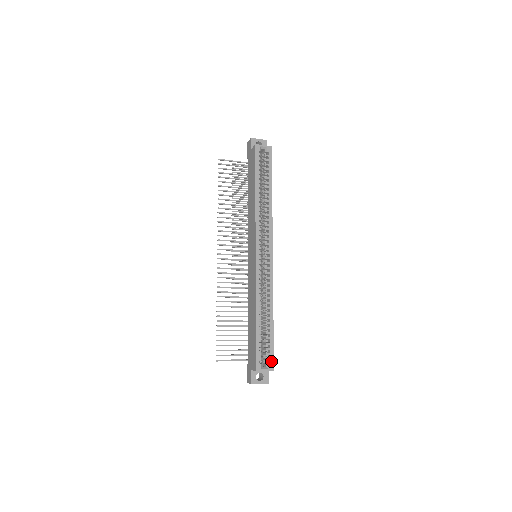
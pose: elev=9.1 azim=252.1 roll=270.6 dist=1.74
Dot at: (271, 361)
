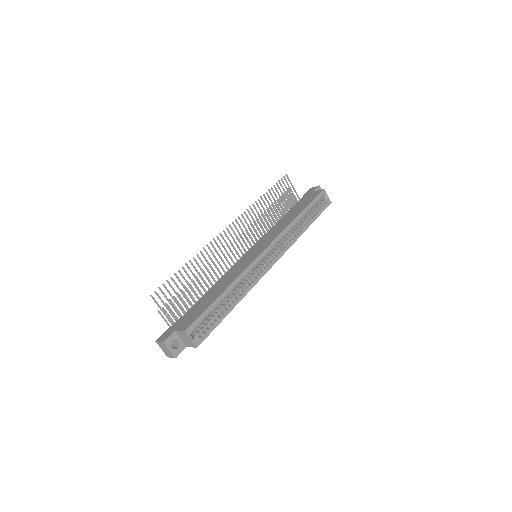
Dot at: (202, 337)
